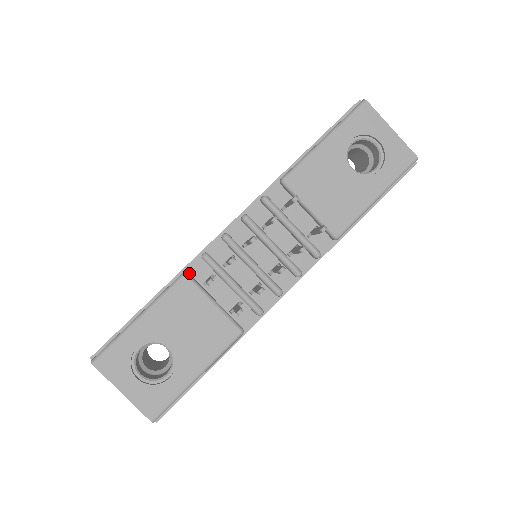
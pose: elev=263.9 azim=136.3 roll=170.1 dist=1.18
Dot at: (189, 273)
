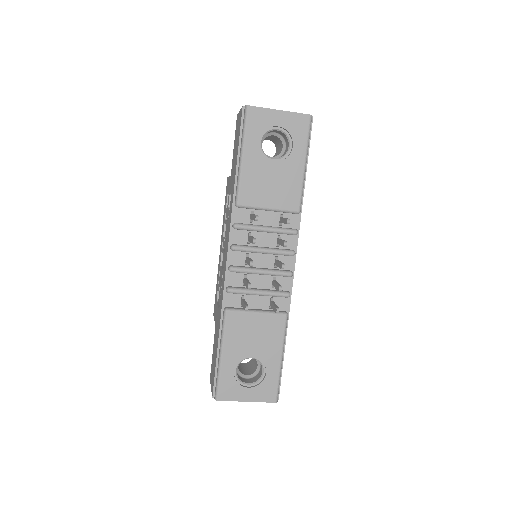
Dot at: (227, 307)
